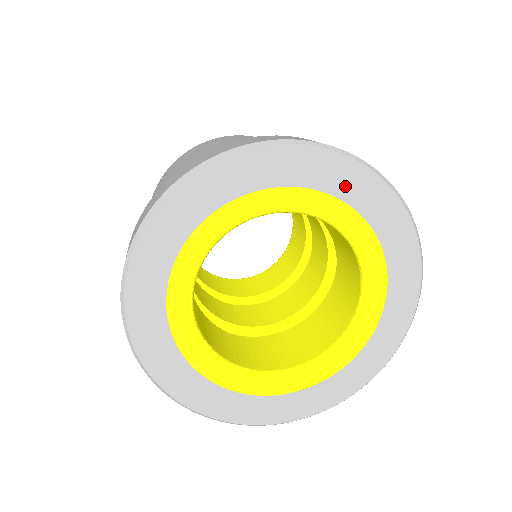
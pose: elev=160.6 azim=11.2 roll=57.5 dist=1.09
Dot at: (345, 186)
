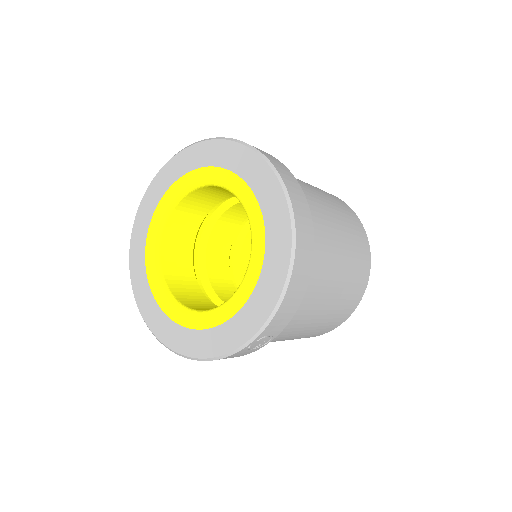
Dot at: (256, 180)
